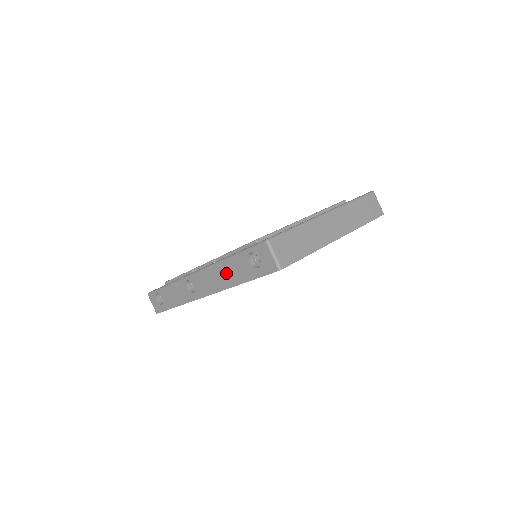
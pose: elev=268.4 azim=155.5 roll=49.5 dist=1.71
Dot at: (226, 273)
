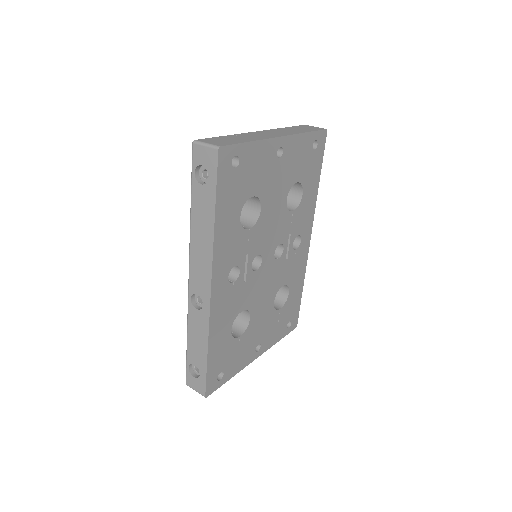
Dot at: (200, 230)
